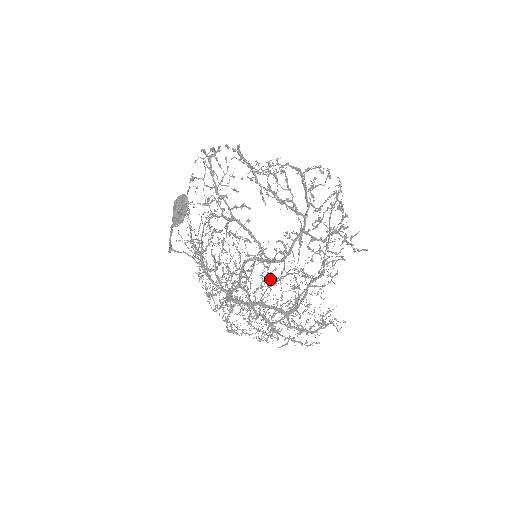
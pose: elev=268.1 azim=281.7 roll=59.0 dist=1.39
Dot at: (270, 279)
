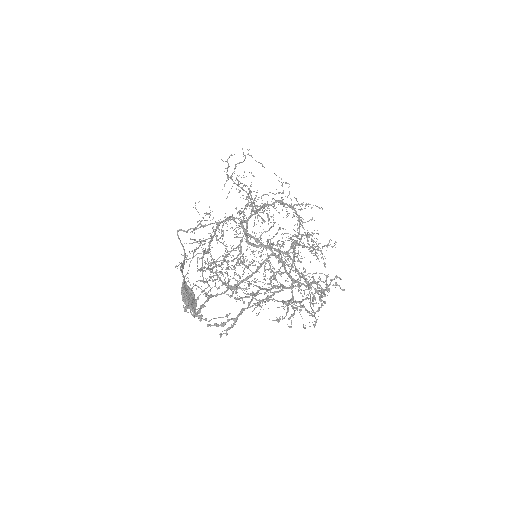
Dot at: occluded
